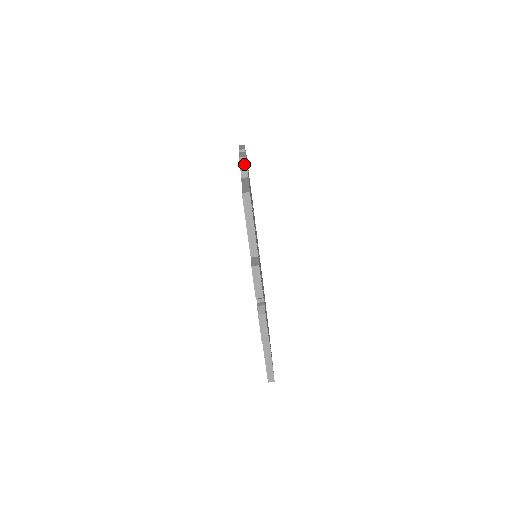
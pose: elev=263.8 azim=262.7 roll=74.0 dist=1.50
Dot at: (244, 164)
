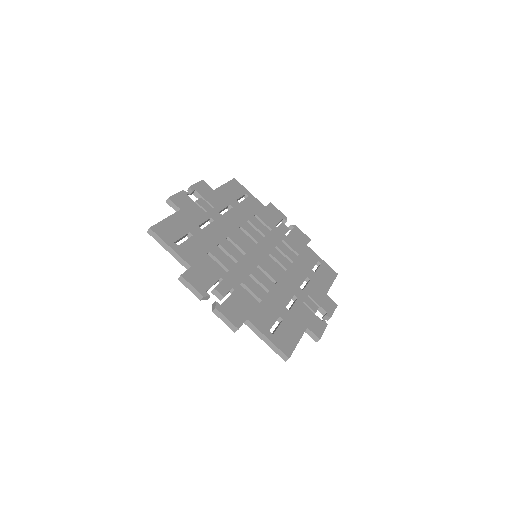
Dot at: occluded
